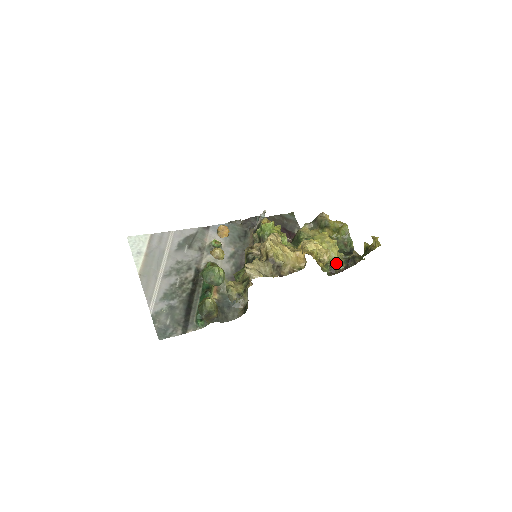
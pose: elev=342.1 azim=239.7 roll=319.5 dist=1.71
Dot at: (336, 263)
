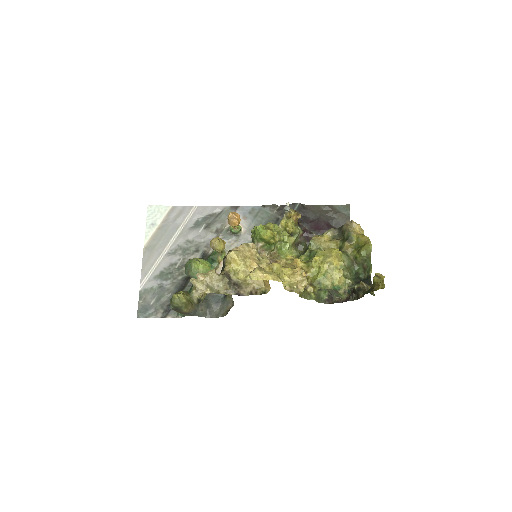
Dot at: (336, 290)
